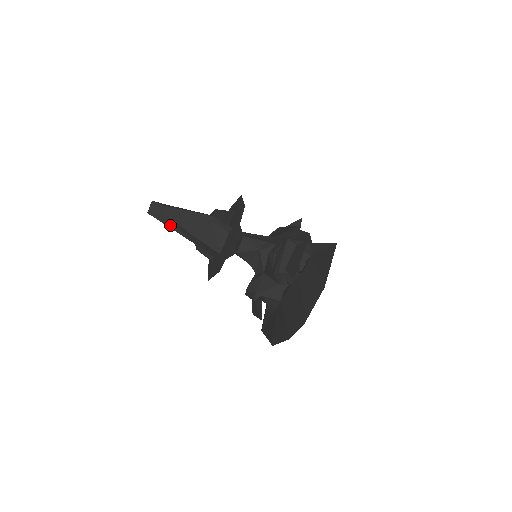
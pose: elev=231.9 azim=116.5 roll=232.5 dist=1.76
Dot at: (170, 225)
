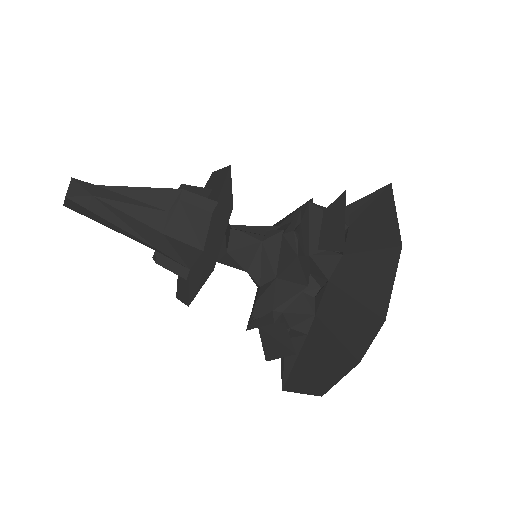
Dot at: (108, 217)
